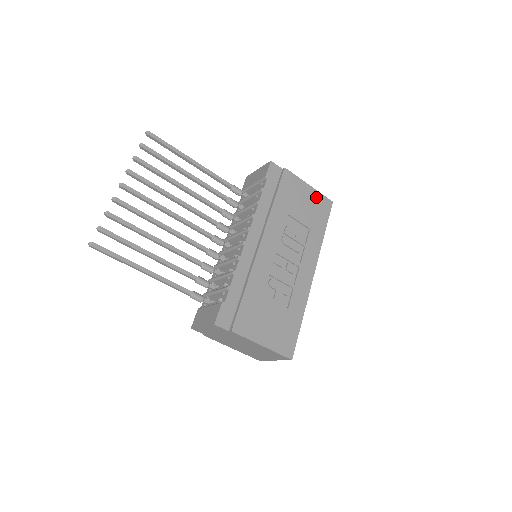
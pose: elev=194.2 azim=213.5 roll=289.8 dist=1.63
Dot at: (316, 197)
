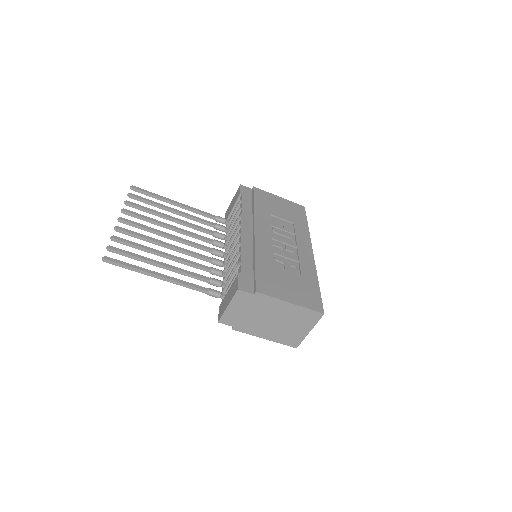
Dot at: (289, 204)
